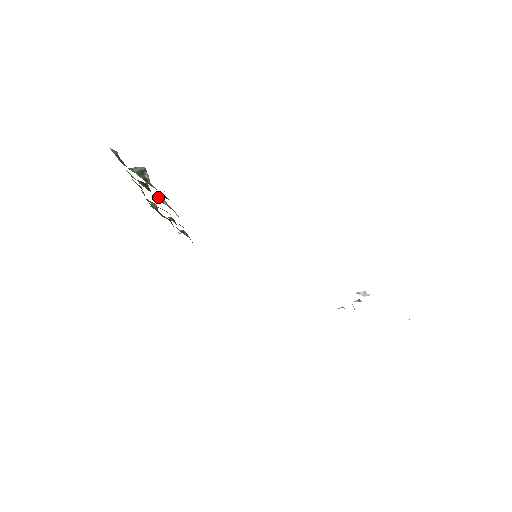
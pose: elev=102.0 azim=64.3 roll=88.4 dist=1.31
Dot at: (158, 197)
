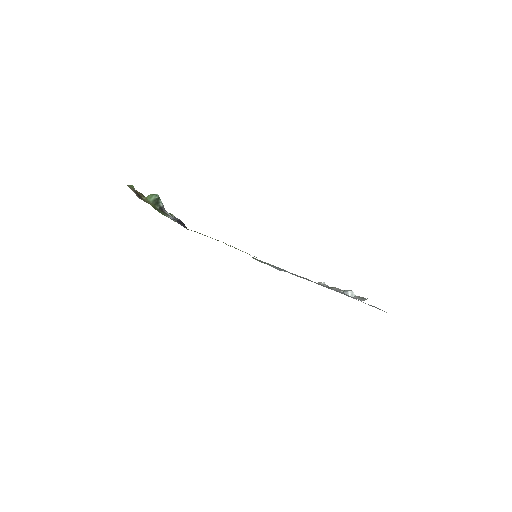
Dot at: occluded
